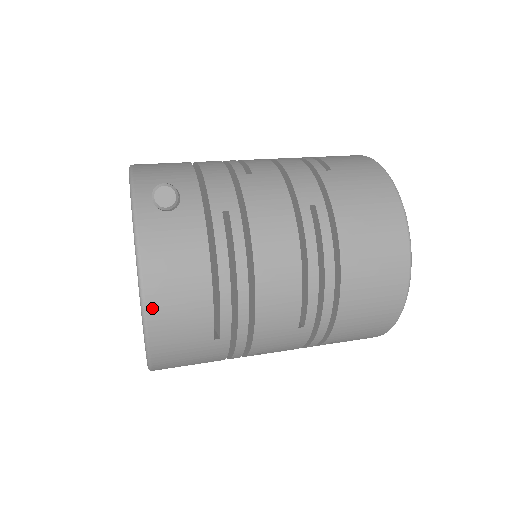
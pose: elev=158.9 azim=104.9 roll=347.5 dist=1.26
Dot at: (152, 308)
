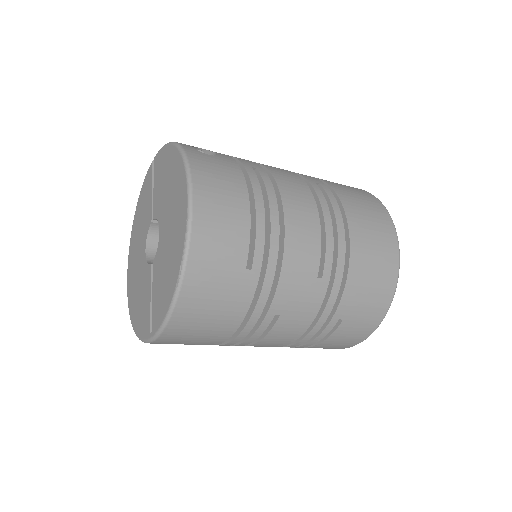
Dot at: (198, 213)
